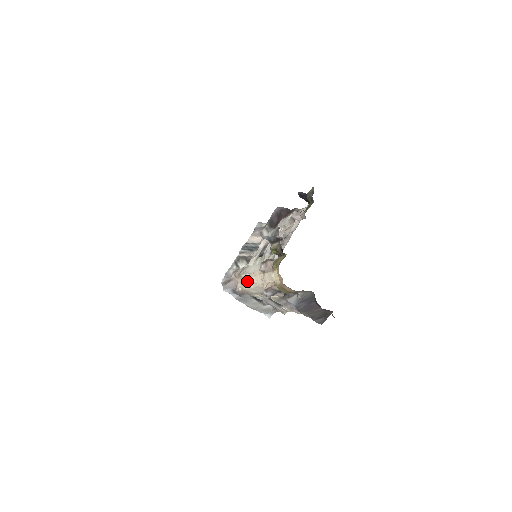
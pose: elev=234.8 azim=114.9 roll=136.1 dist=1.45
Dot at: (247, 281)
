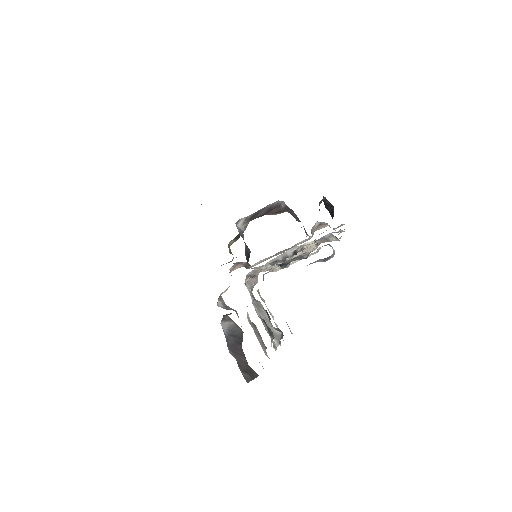
Dot at: occluded
